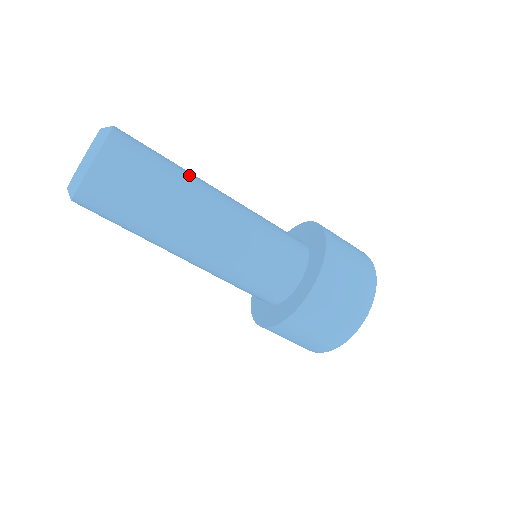
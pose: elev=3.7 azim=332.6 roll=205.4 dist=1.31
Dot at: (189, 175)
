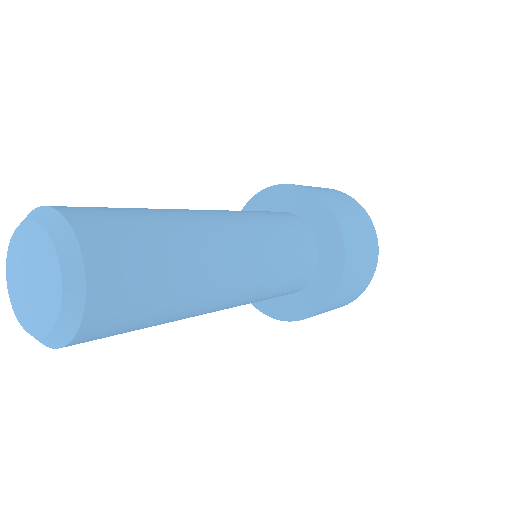
Dot at: (188, 228)
